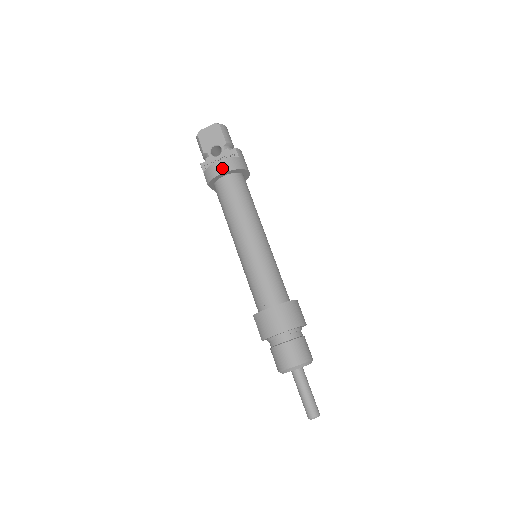
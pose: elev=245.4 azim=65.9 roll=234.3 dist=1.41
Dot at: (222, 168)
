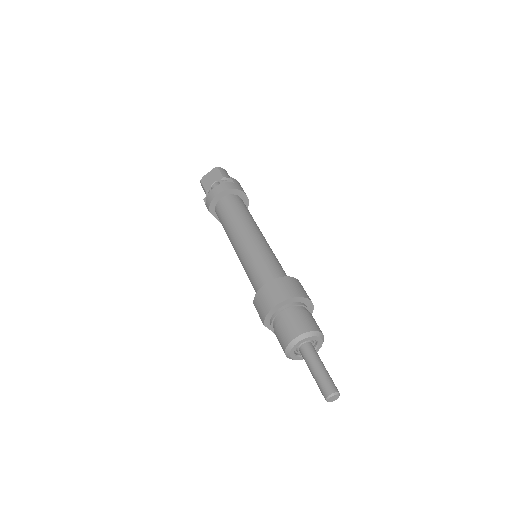
Dot at: (217, 191)
